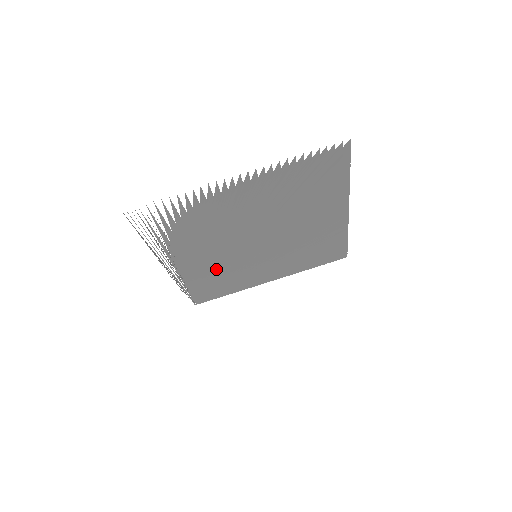
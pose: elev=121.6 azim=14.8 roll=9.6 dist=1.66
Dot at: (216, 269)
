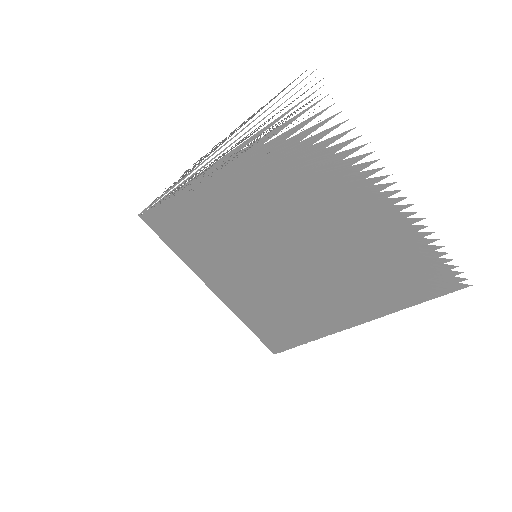
Dot at: (220, 217)
